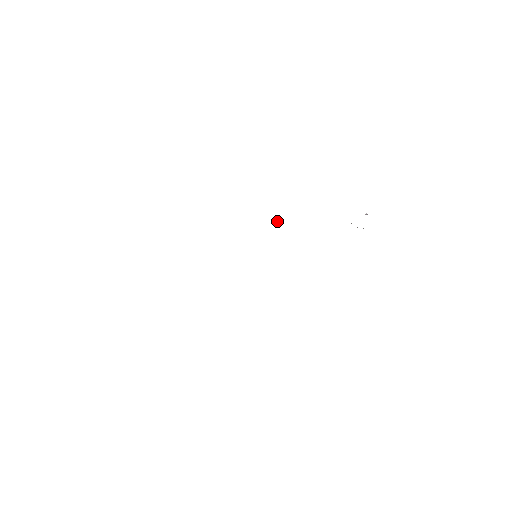
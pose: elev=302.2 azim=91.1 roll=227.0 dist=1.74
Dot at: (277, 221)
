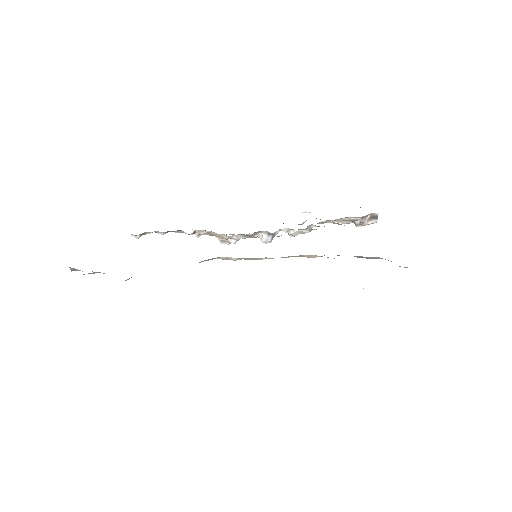
Dot at: (266, 235)
